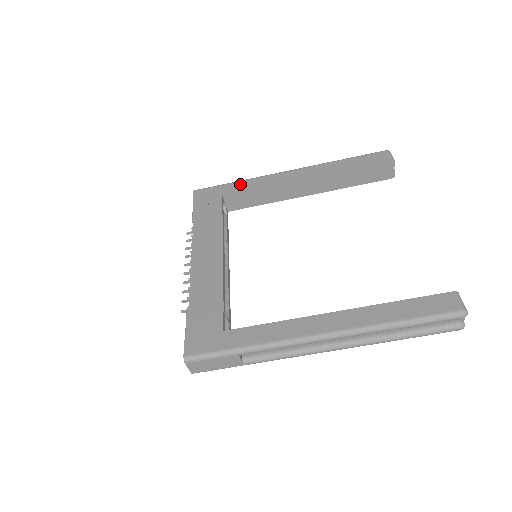
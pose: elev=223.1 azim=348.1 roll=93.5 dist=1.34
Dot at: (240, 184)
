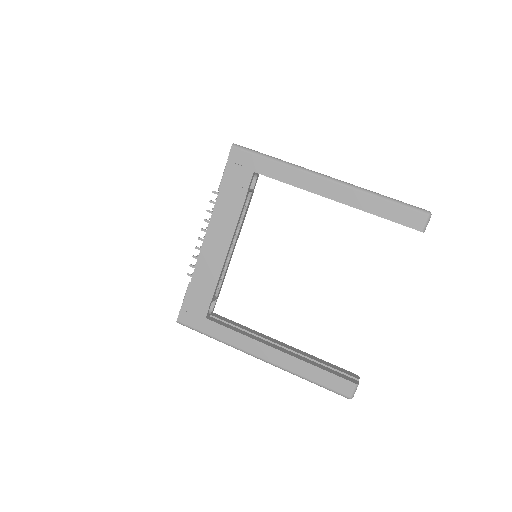
Dot at: (275, 167)
